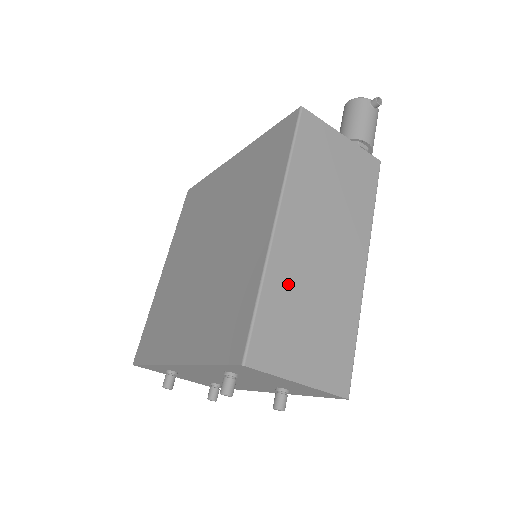
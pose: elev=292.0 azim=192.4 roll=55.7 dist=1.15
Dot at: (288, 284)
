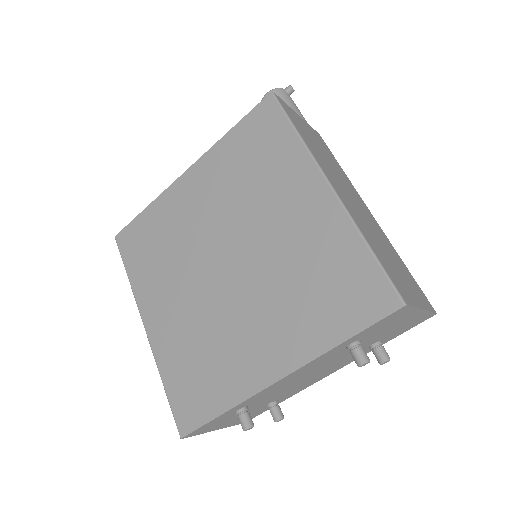
Dot at: (368, 234)
